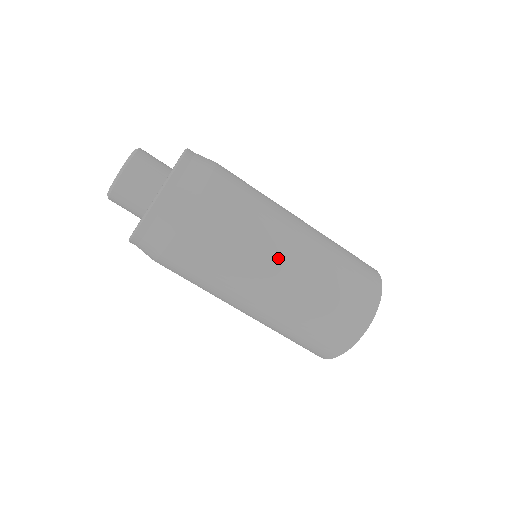
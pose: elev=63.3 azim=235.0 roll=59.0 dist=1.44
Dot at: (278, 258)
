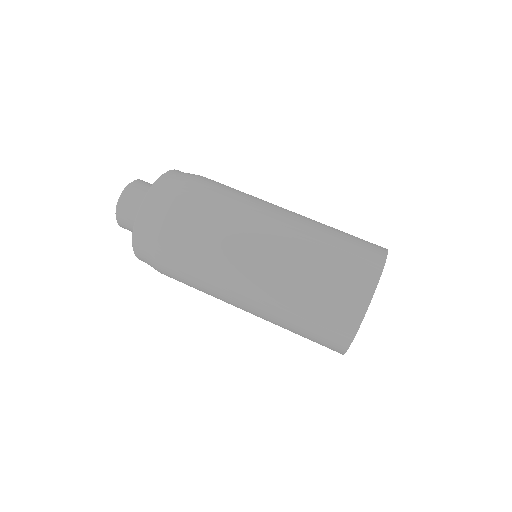
Dot at: occluded
